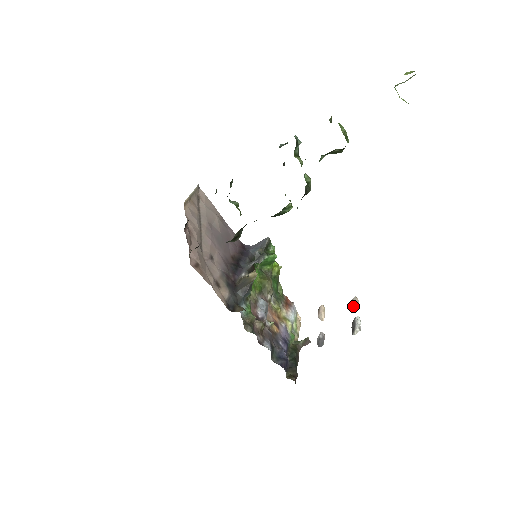
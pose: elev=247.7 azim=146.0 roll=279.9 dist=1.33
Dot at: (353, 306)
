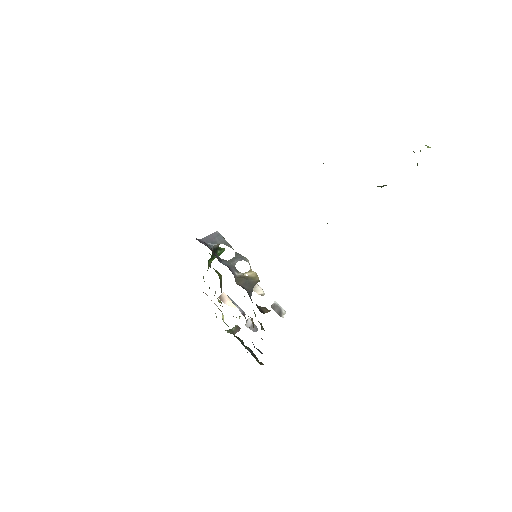
Dot at: (261, 292)
